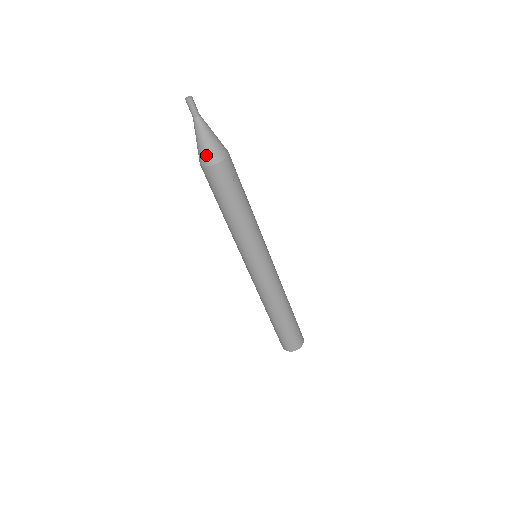
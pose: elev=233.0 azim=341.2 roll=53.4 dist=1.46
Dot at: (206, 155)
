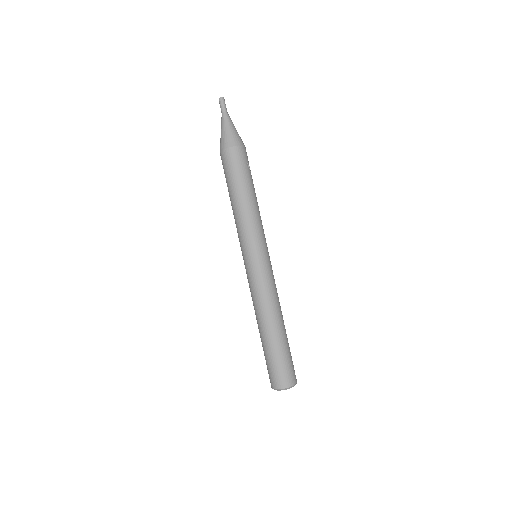
Dot at: (229, 139)
